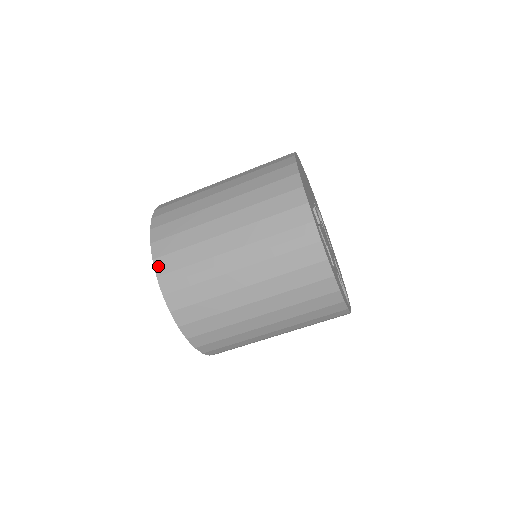
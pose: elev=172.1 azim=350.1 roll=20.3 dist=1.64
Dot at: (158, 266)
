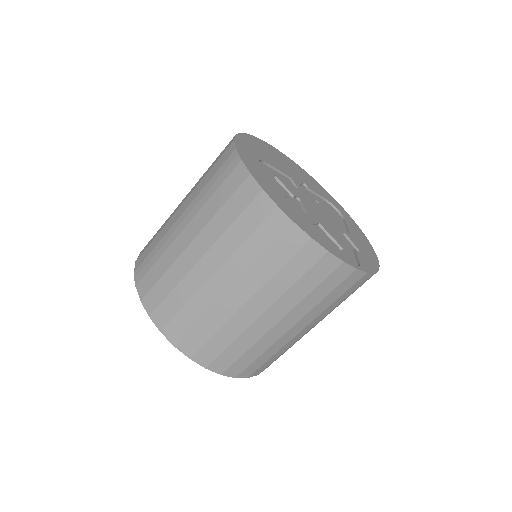
Dot at: (137, 263)
